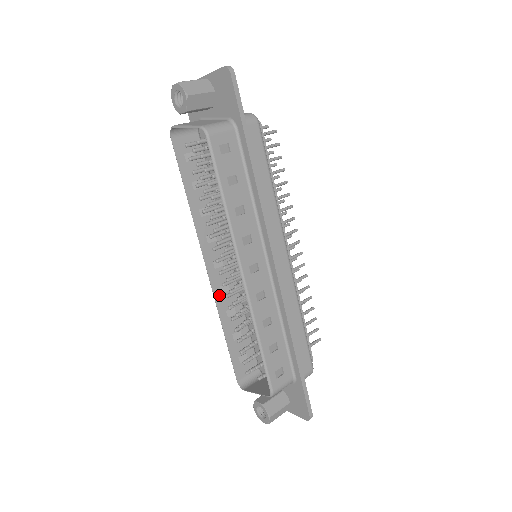
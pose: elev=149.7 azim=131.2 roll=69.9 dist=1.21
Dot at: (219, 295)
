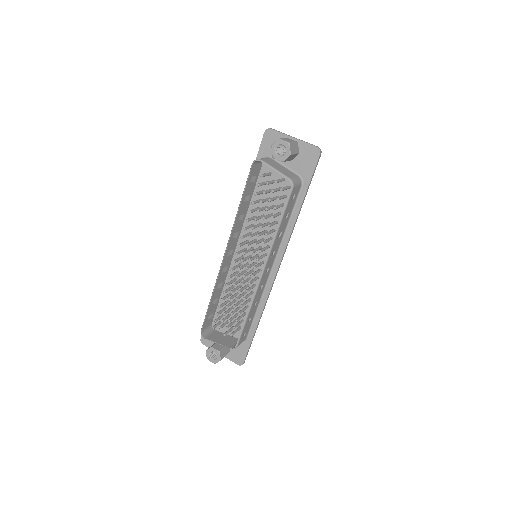
Dot at: (221, 273)
